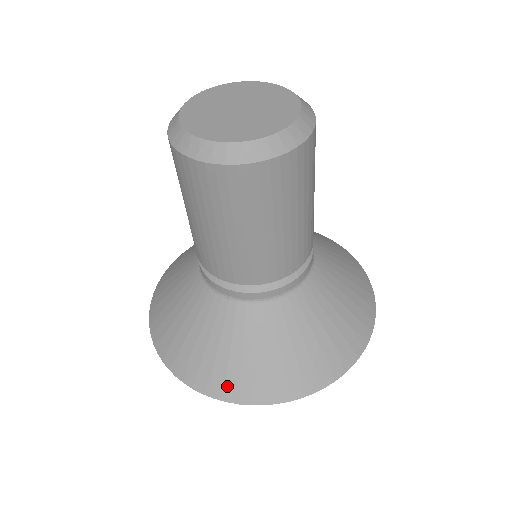
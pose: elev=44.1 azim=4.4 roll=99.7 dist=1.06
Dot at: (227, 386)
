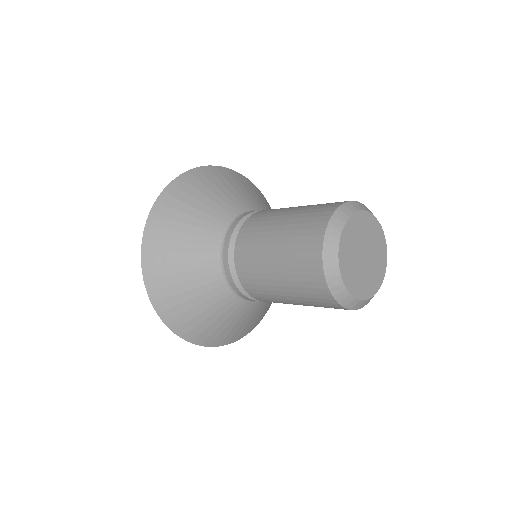
Dot at: (164, 301)
